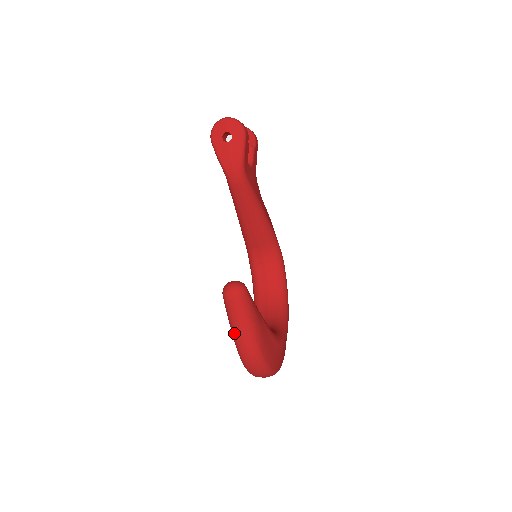
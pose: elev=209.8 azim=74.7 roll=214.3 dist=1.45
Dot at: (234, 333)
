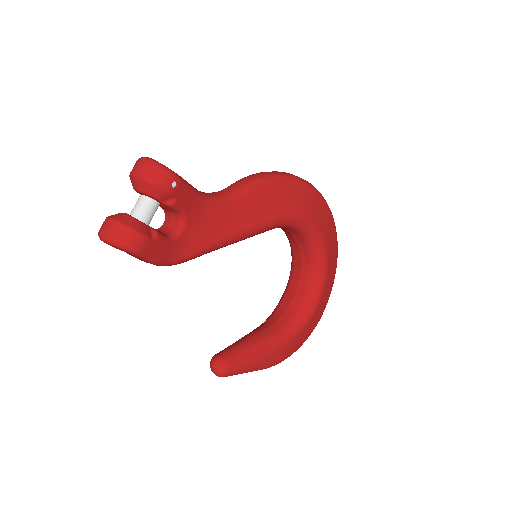
Dot at: occluded
